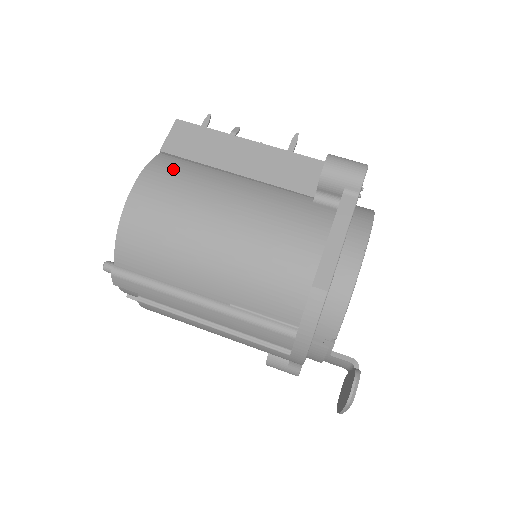
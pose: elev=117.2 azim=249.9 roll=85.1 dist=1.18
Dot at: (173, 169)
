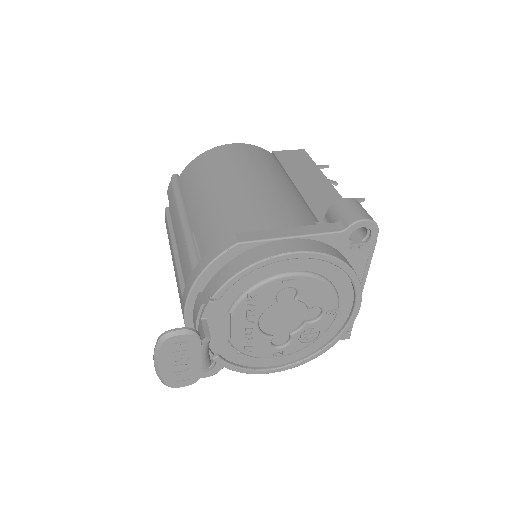
Dot at: (263, 155)
